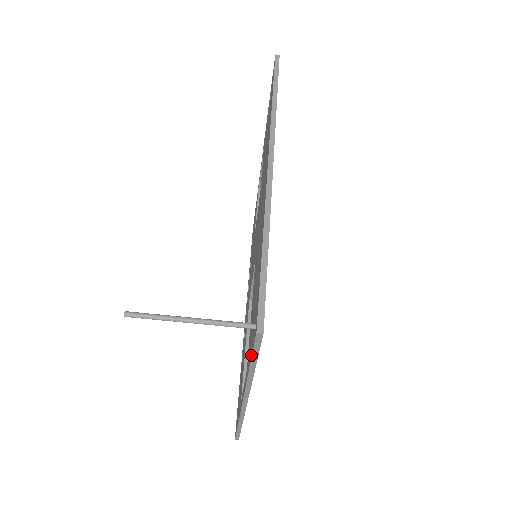
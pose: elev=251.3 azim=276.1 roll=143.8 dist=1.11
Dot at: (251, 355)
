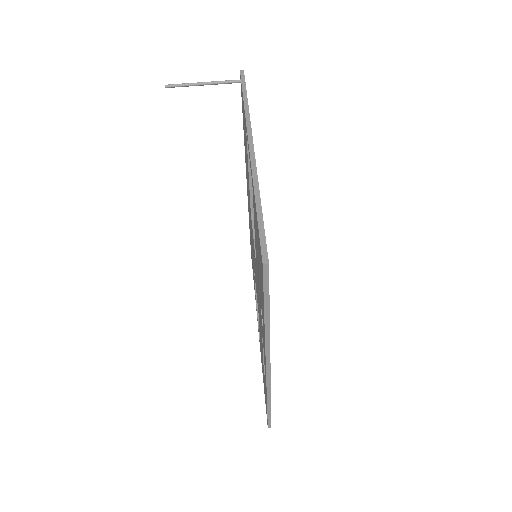
Dot at: (242, 90)
